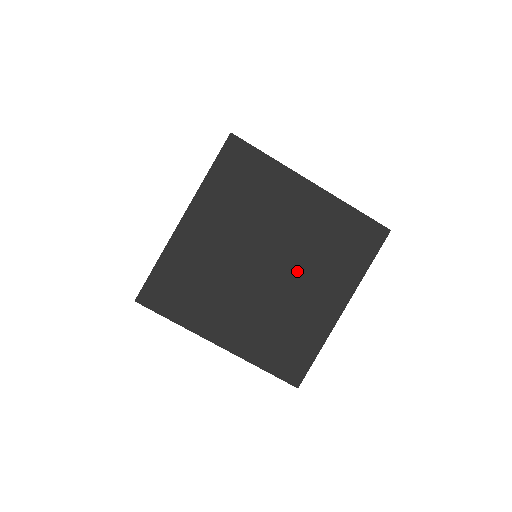
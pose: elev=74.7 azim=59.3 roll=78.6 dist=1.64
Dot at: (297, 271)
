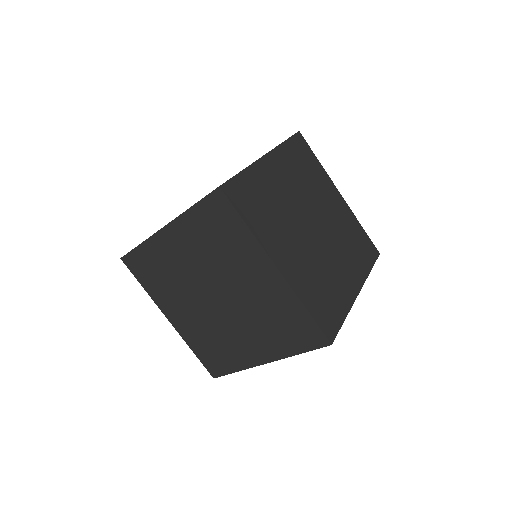
Dot at: (239, 317)
